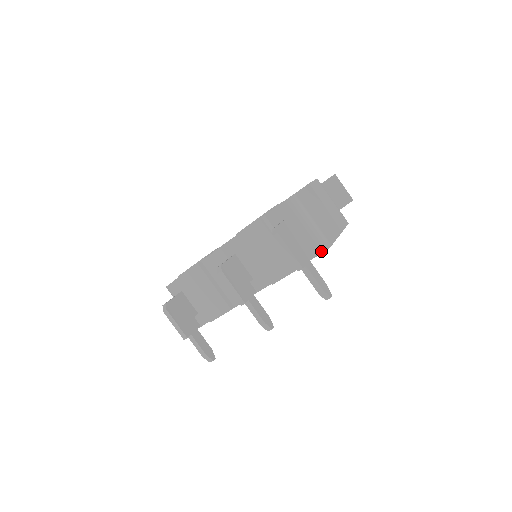
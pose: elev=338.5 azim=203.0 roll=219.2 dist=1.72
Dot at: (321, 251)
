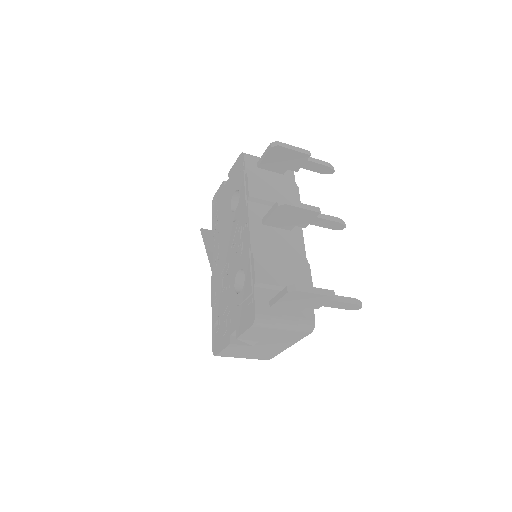
Dot at: occluded
